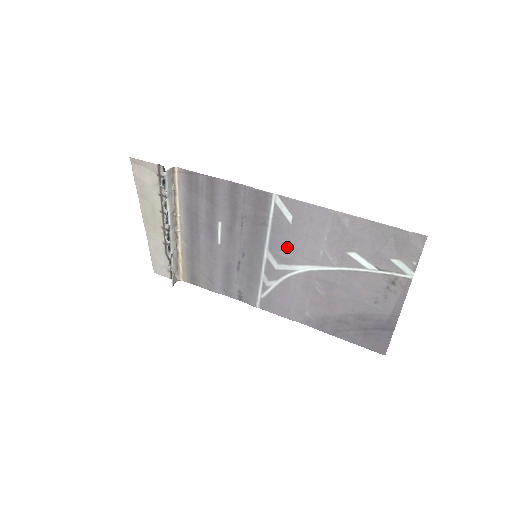
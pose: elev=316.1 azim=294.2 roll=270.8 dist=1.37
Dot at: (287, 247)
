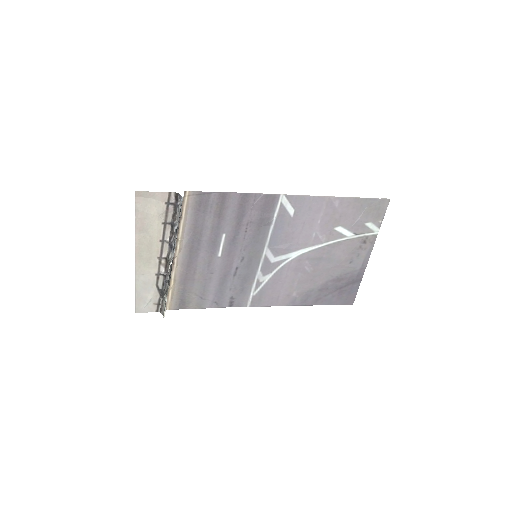
Dot at: (285, 239)
